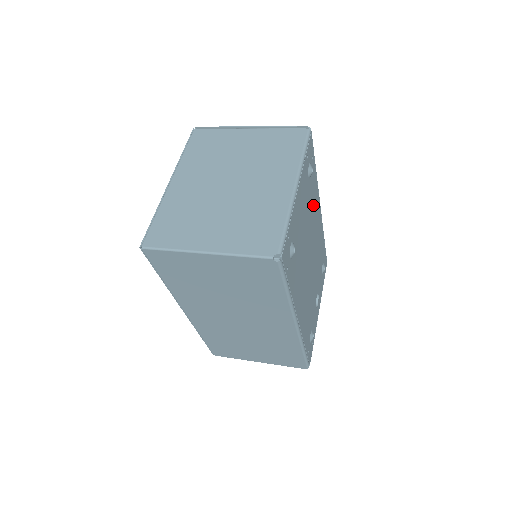
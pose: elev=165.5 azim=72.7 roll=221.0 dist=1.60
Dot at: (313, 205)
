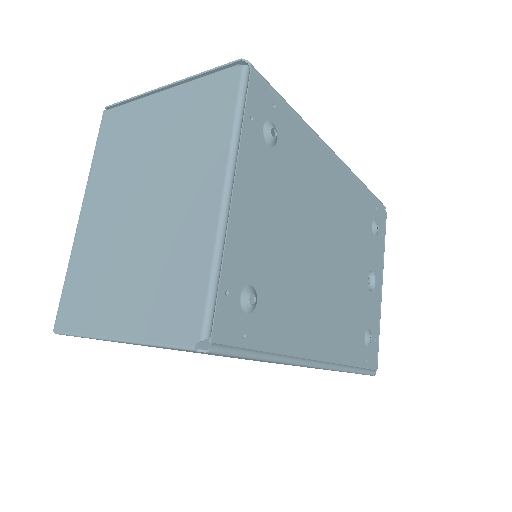
Dot at: (307, 173)
